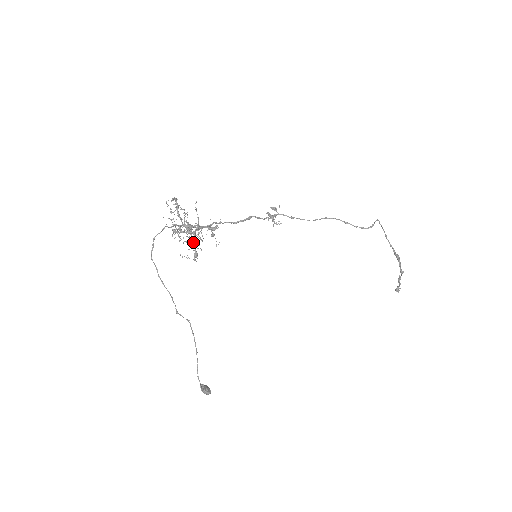
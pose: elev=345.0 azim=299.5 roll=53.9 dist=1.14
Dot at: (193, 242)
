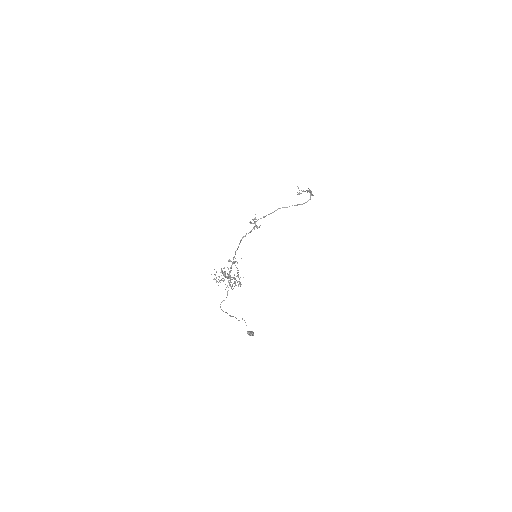
Dot at: (230, 280)
